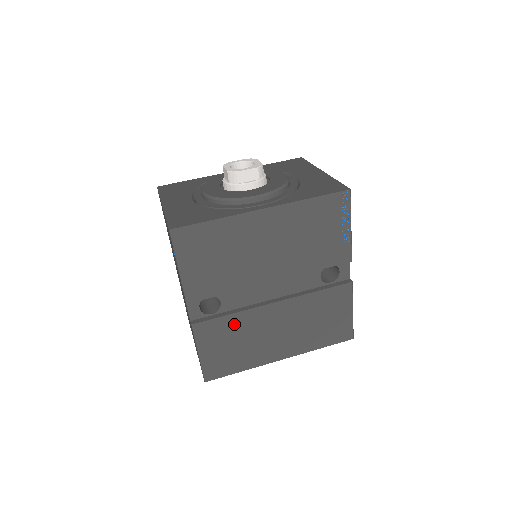
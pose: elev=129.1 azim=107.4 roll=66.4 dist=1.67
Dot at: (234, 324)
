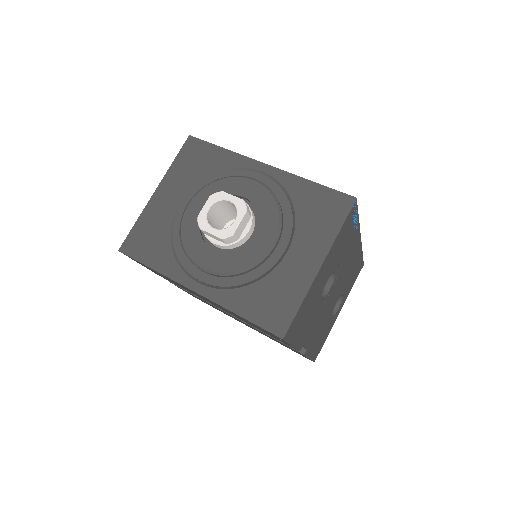
Dot at: occluded
